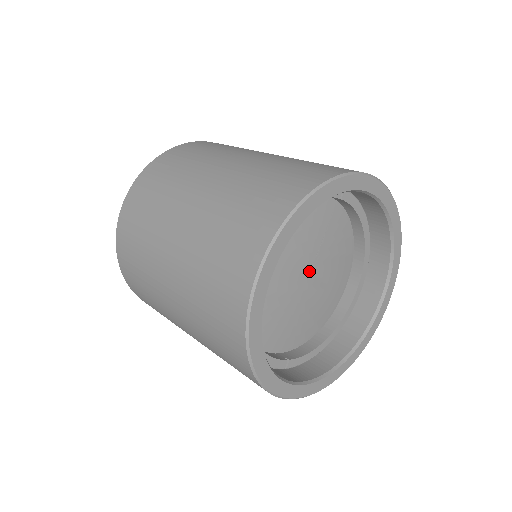
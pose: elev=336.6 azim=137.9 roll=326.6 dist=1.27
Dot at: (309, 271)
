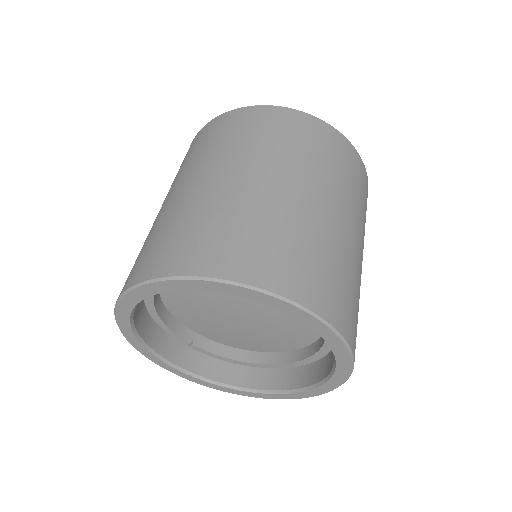
Dot at: (246, 313)
